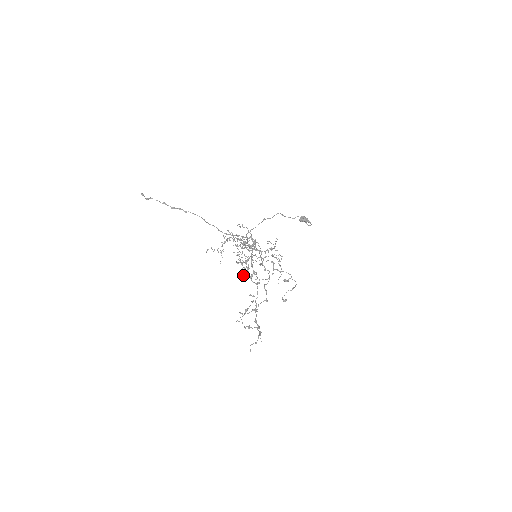
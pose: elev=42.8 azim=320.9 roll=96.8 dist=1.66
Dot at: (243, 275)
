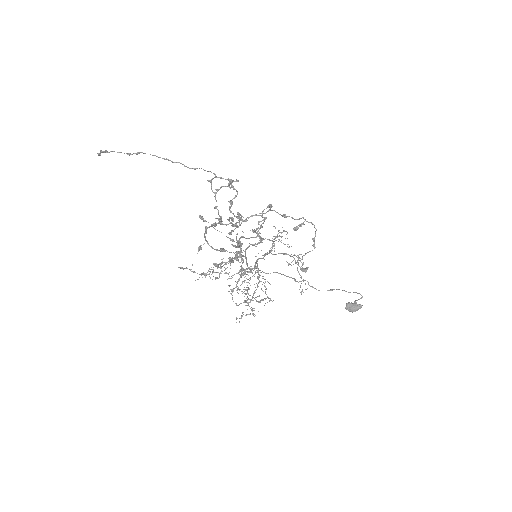
Dot at: (220, 219)
